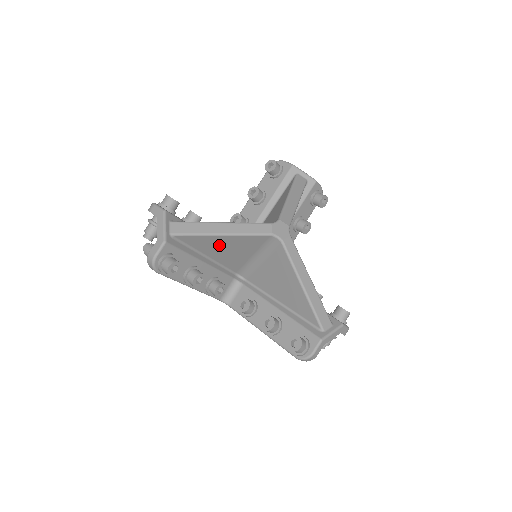
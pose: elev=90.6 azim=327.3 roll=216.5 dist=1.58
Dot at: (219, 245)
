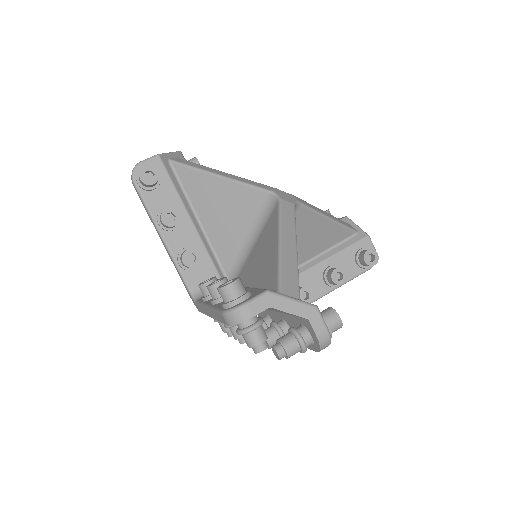
Dot at: occluded
